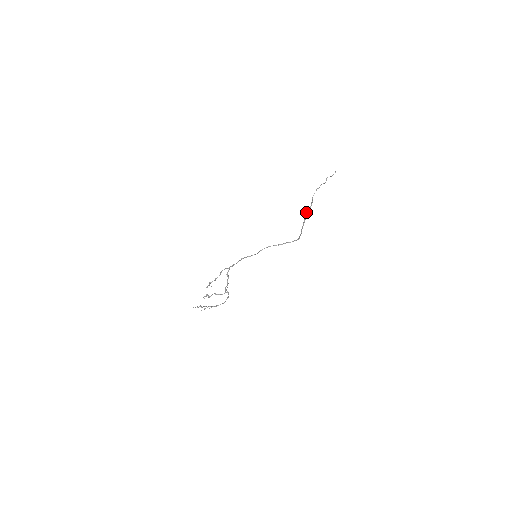
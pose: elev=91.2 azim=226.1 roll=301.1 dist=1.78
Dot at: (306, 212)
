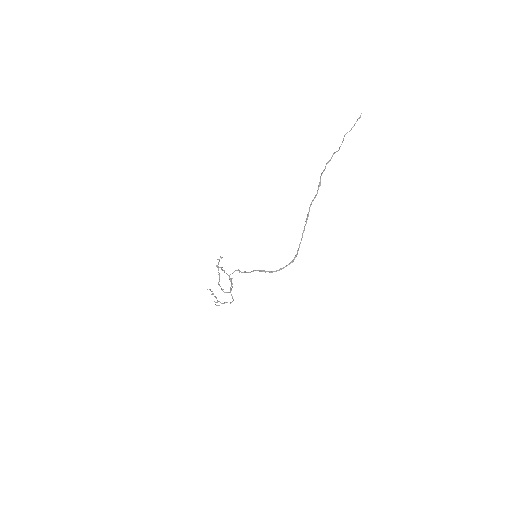
Dot at: (310, 204)
